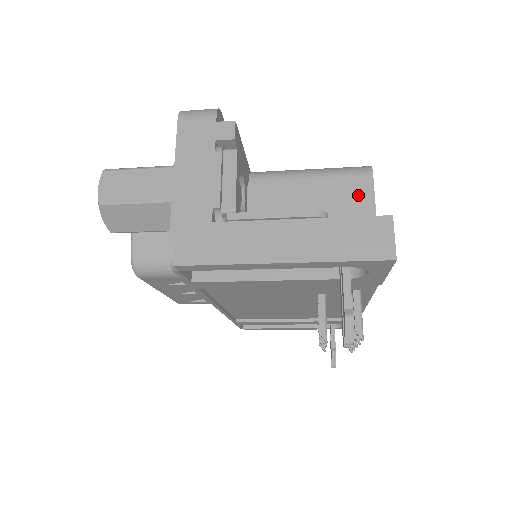
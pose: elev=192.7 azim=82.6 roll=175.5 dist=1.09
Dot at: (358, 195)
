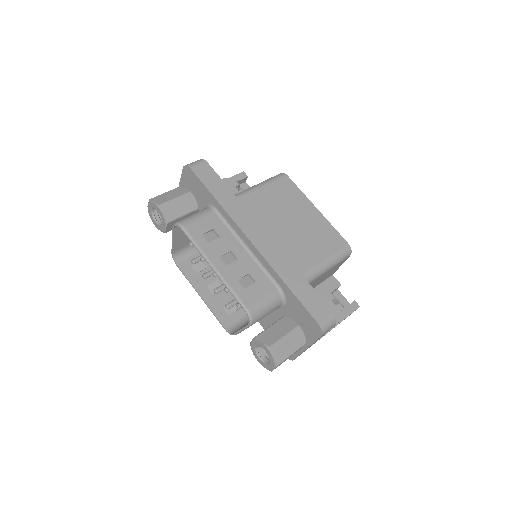
Dot at: occluded
